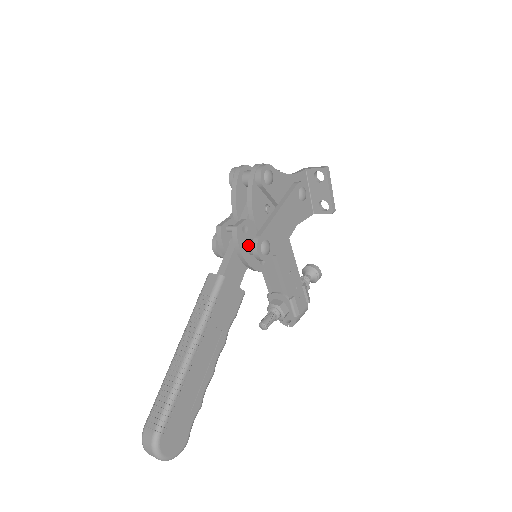
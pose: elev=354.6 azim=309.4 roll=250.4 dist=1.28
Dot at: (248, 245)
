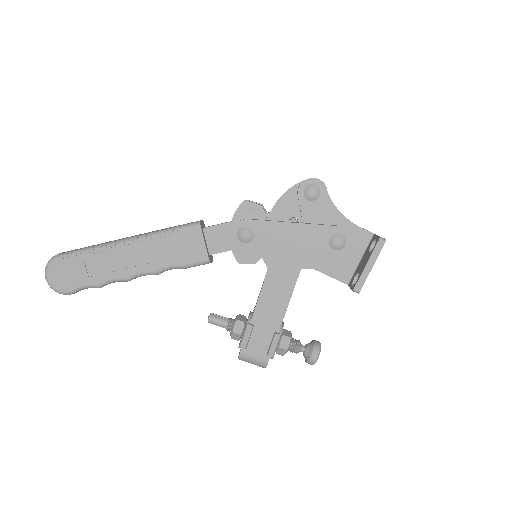
Dot at: occluded
